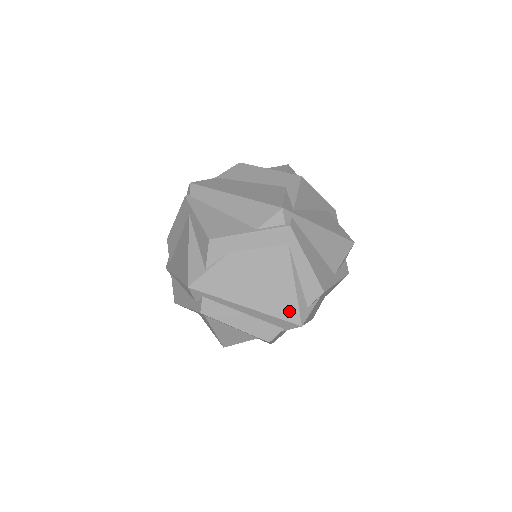
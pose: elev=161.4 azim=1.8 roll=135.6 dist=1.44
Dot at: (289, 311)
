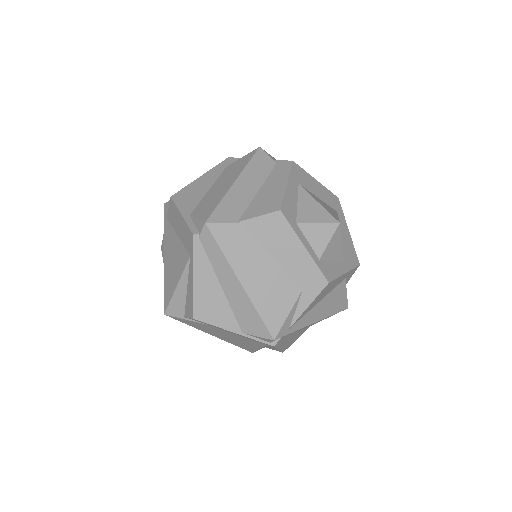
Dot at: (247, 349)
